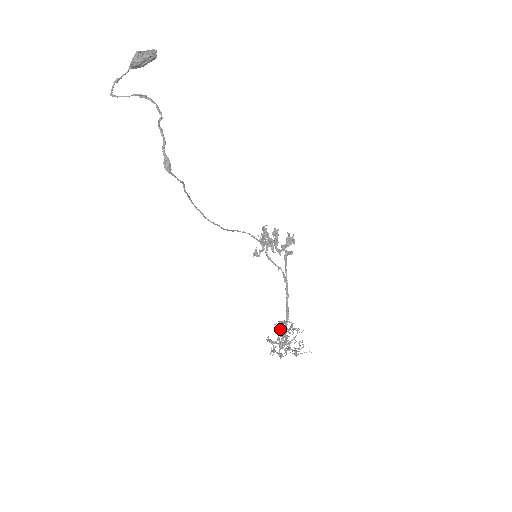
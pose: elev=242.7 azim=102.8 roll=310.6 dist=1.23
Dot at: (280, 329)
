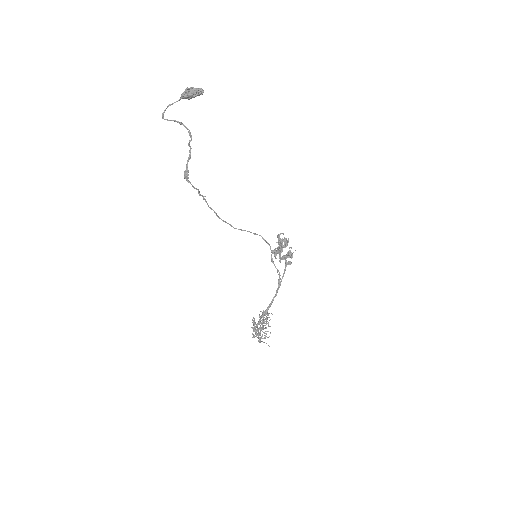
Dot at: (260, 317)
